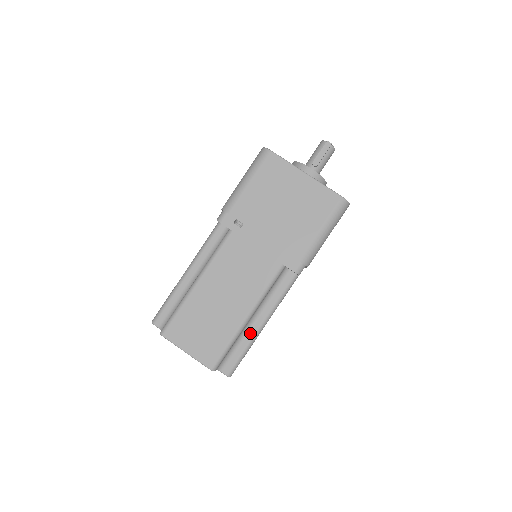
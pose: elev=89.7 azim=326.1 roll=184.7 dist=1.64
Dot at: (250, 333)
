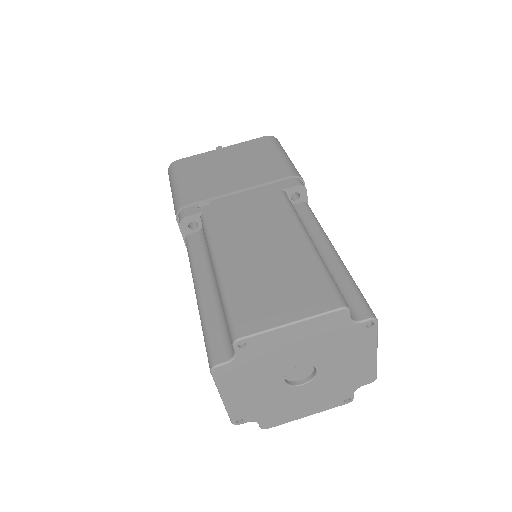
Dot at: (333, 265)
